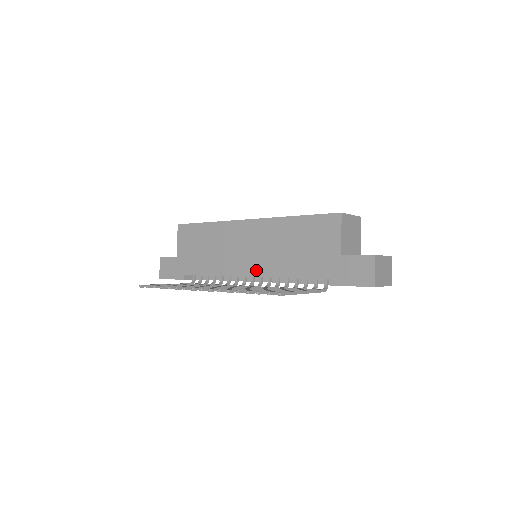
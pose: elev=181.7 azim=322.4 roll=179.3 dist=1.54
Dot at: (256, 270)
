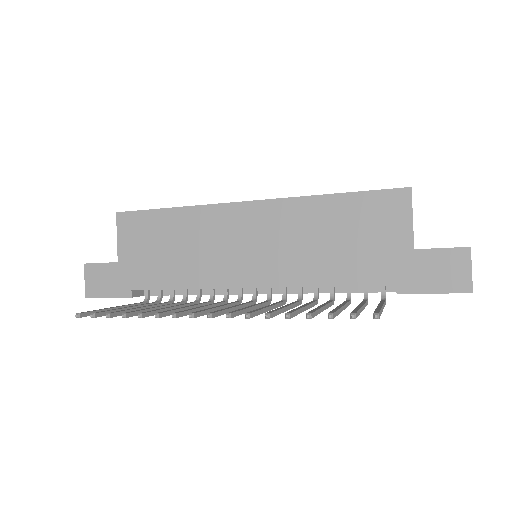
Dot at: (266, 277)
